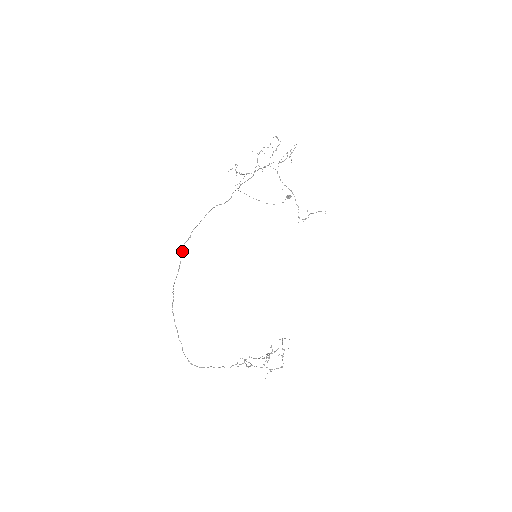
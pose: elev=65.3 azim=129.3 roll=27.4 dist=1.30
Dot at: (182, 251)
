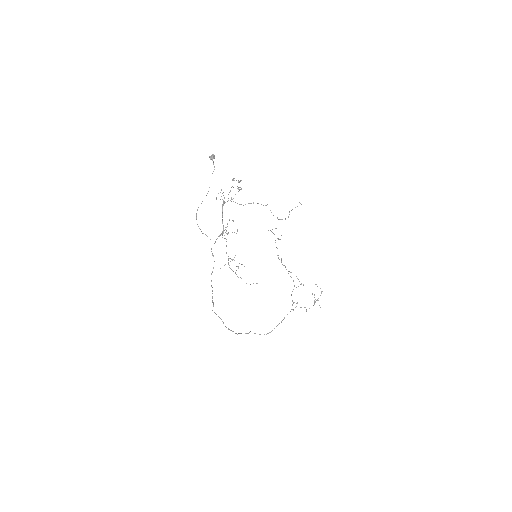
Dot at: occluded
